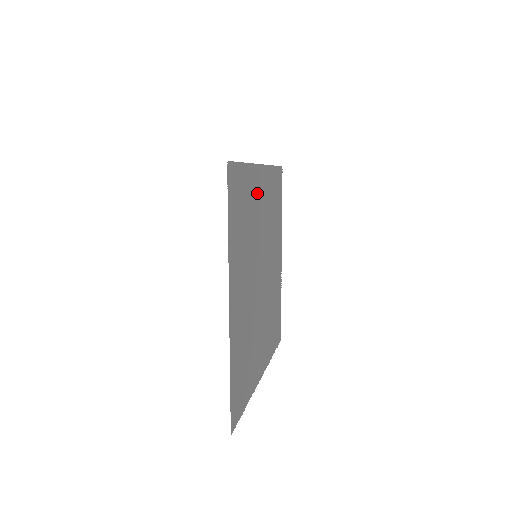
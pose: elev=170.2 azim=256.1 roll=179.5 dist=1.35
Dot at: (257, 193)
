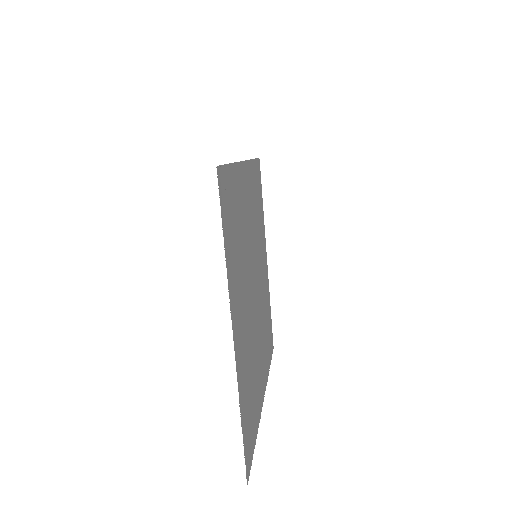
Dot at: (263, 248)
